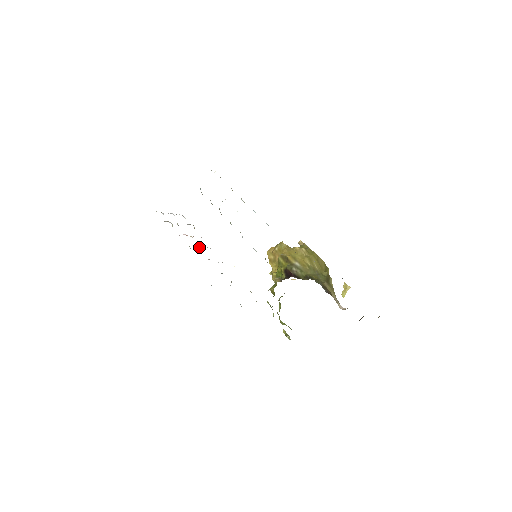
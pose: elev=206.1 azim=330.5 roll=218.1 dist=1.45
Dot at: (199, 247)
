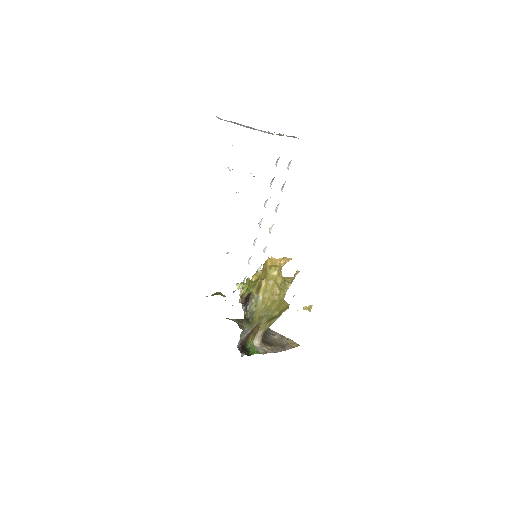
Dot at: occluded
